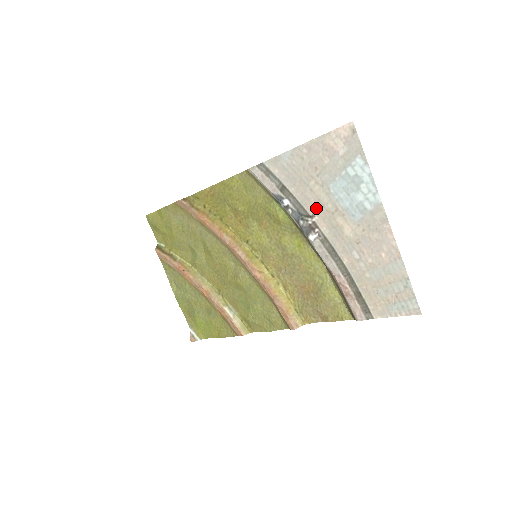
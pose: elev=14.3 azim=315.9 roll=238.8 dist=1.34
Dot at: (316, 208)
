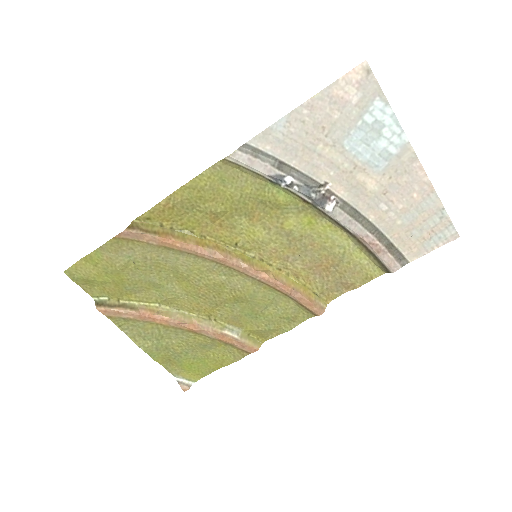
Dot at: (329, 173)
